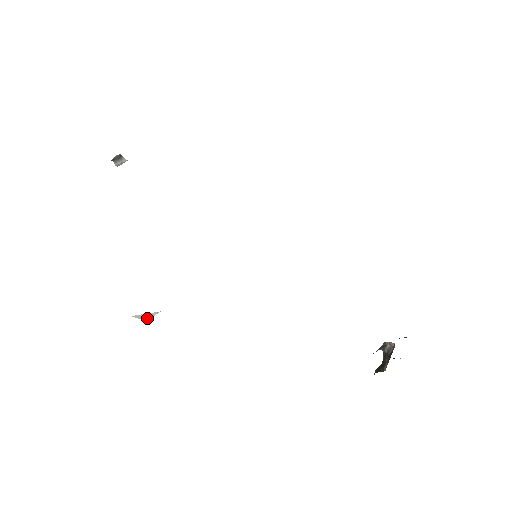
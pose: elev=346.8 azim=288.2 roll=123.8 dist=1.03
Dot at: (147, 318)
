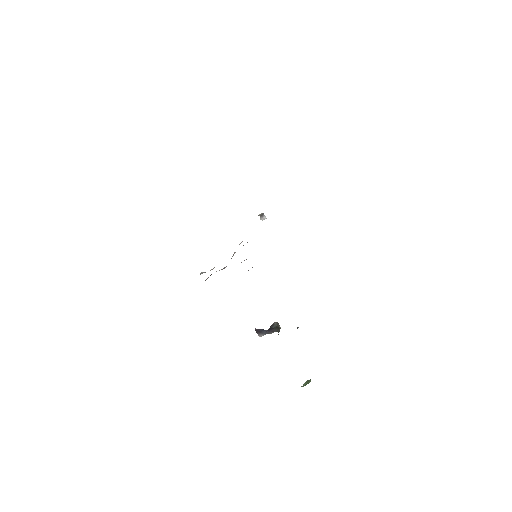
Dot at: occluded
